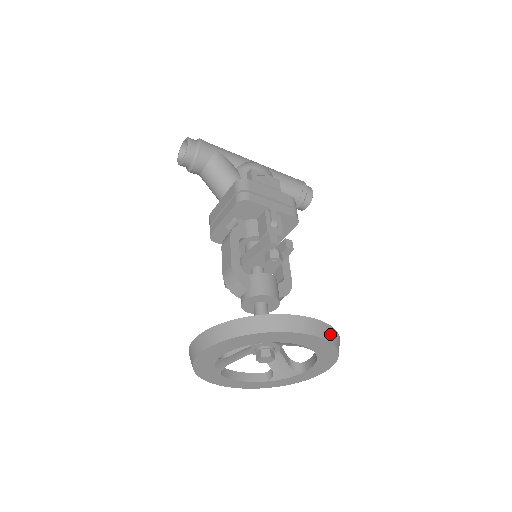
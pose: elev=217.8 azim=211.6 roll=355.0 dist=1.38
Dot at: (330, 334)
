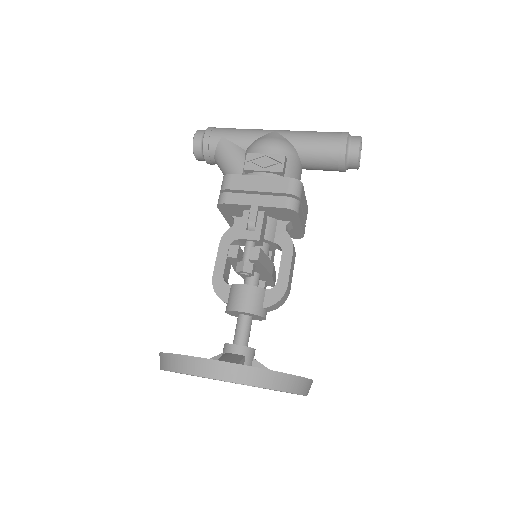
Dot at: (247, 375)
